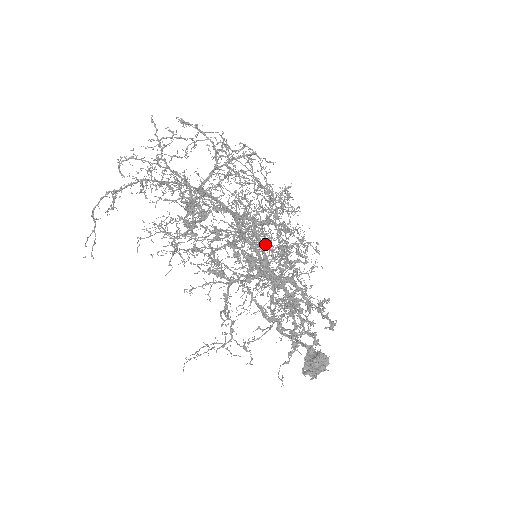
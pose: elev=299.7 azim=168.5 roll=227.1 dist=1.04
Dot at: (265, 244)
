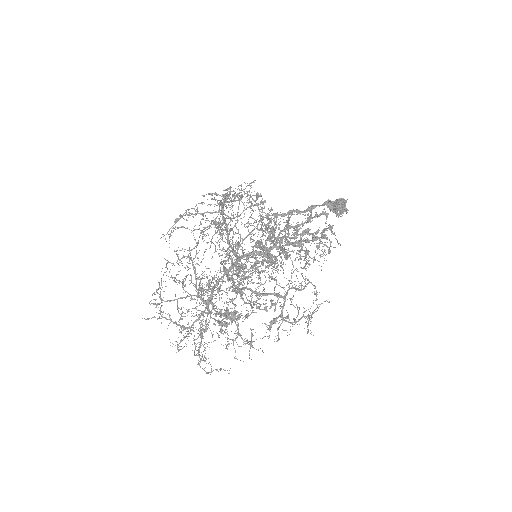
Dot at: occluded
